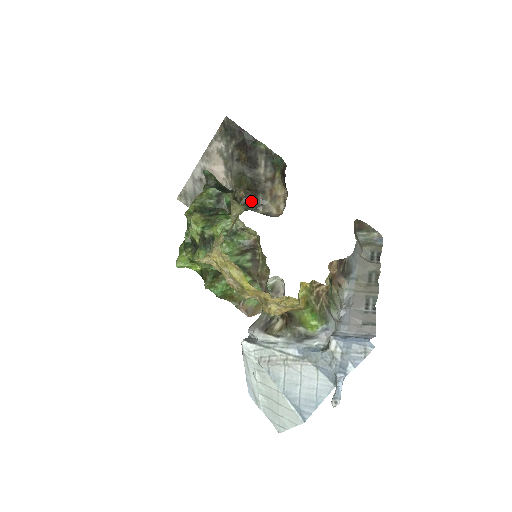
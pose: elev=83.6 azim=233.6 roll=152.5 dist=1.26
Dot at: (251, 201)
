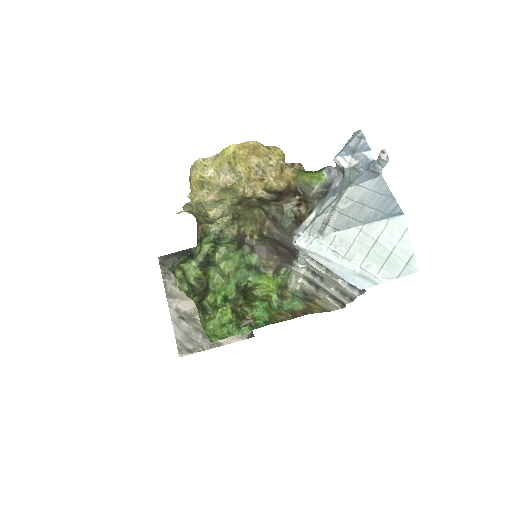
Dot at: occluded
